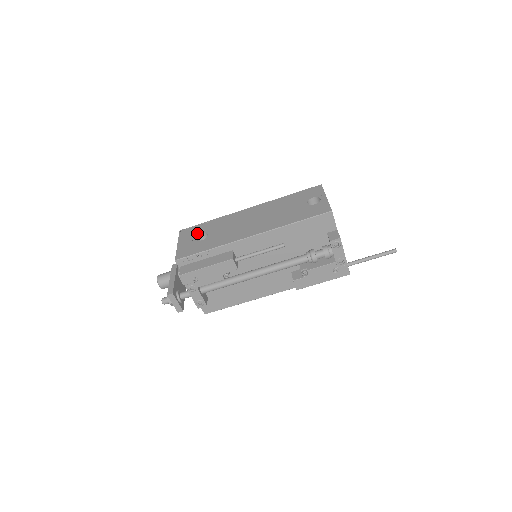
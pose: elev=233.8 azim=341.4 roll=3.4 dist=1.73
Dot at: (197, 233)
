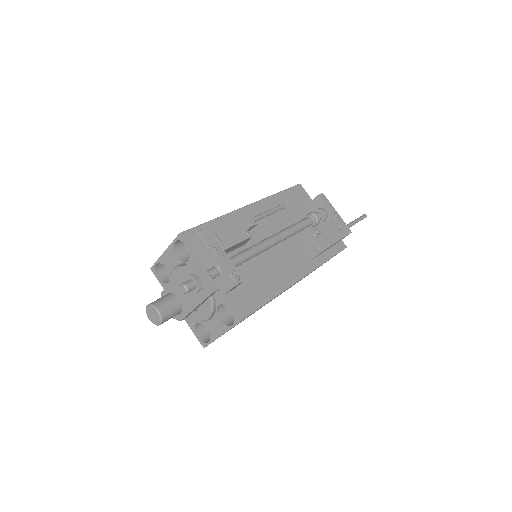
Dot at: occluded
